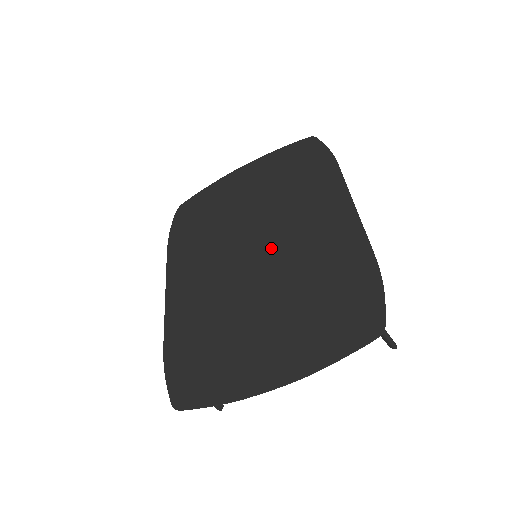
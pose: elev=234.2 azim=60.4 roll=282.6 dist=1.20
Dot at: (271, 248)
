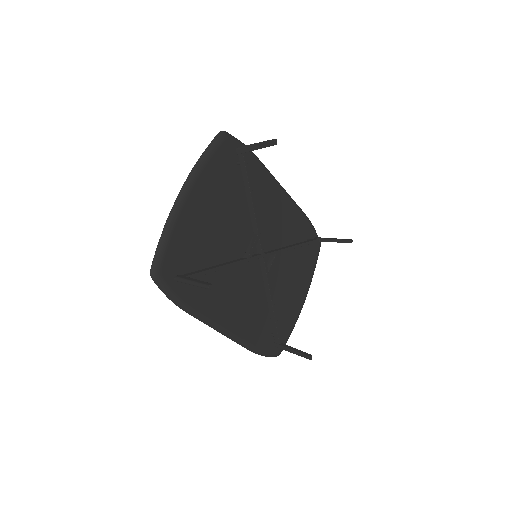
Dot at: occluded
